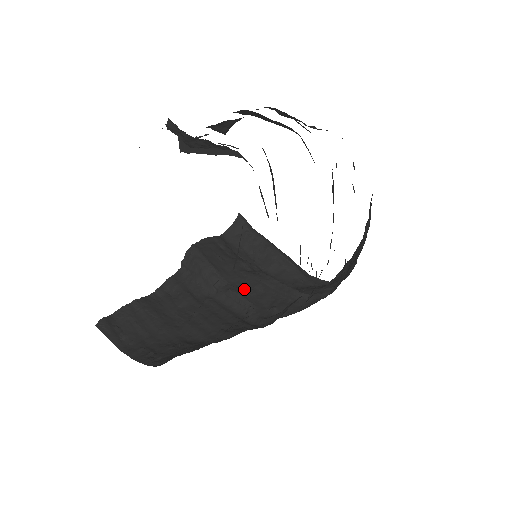
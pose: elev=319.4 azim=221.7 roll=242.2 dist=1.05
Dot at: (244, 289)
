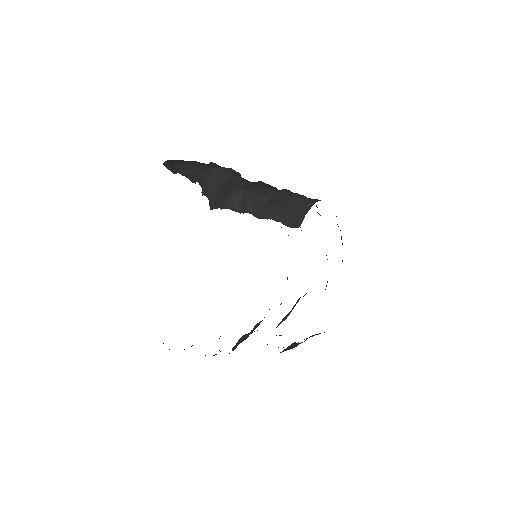
Dot at: occluded
